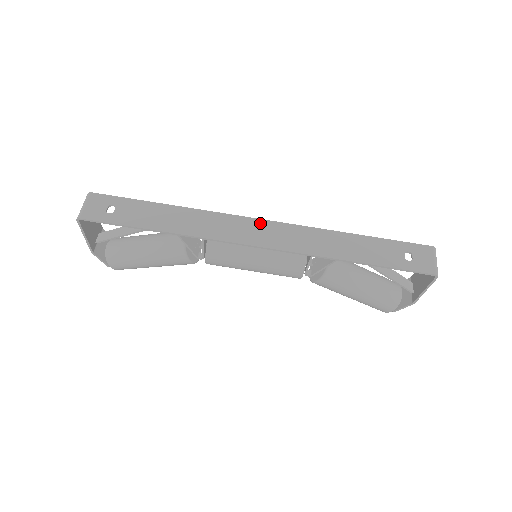
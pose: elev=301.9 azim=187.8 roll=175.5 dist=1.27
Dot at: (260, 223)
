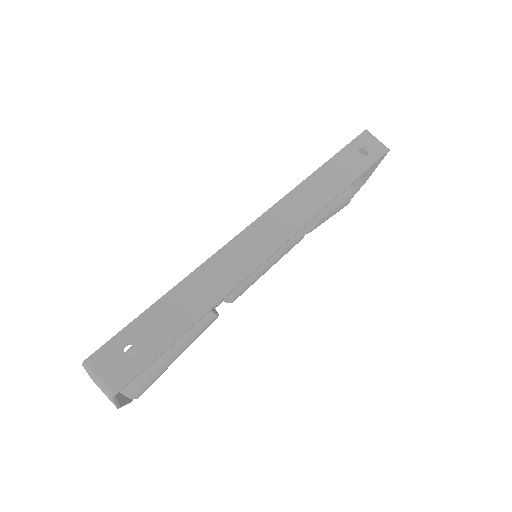
Dot at: (257, 226)
